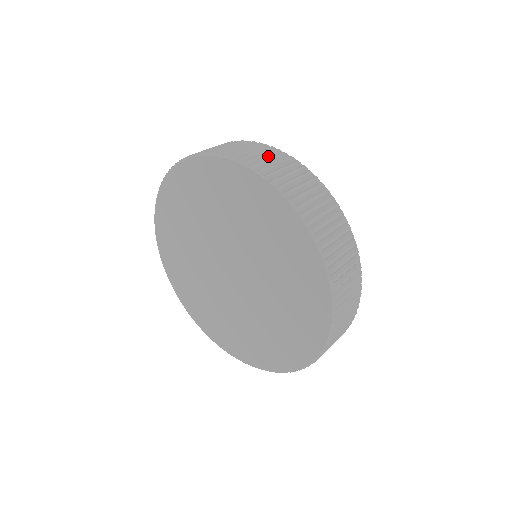
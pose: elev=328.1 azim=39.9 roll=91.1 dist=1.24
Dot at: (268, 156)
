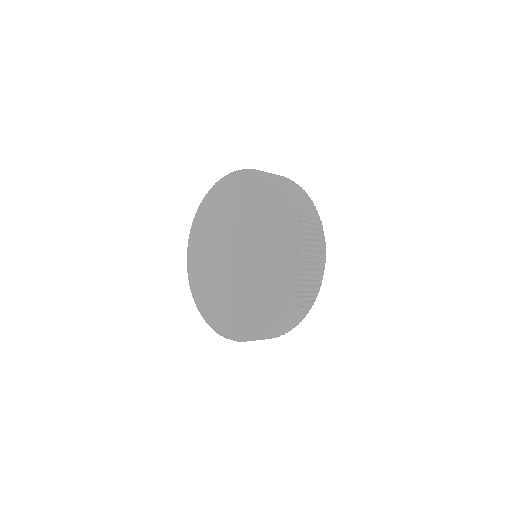
Dot at: occluded
